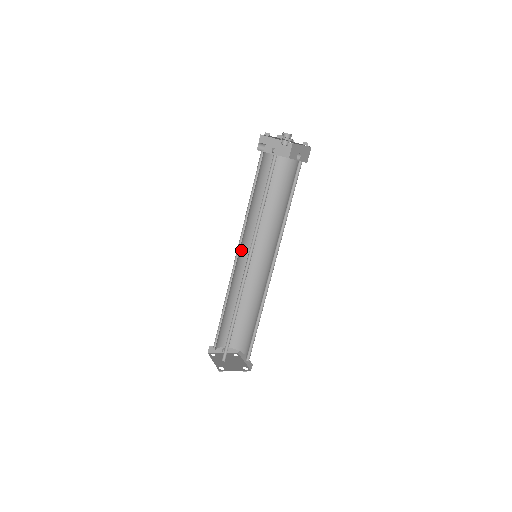
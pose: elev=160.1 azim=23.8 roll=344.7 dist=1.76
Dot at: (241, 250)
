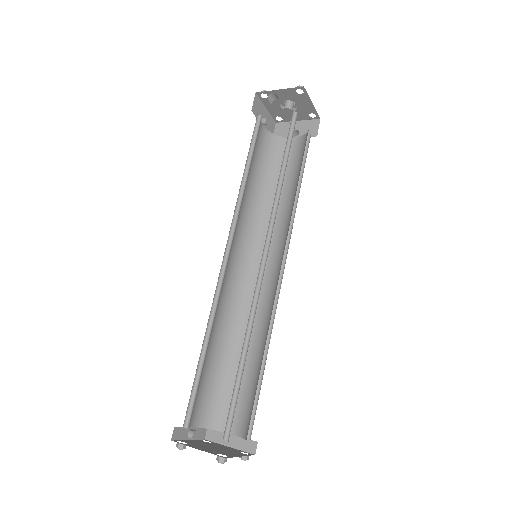
Dot at: (229, 249)
